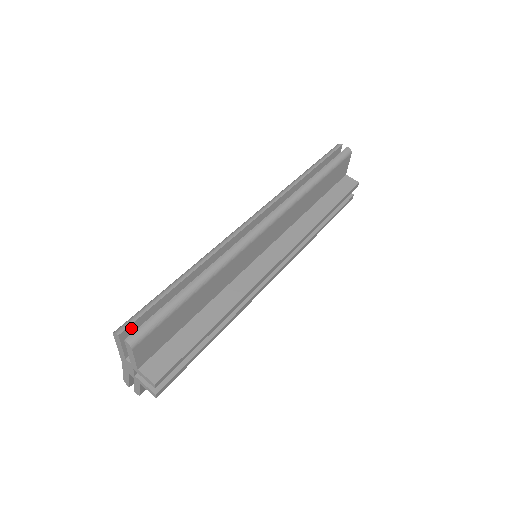
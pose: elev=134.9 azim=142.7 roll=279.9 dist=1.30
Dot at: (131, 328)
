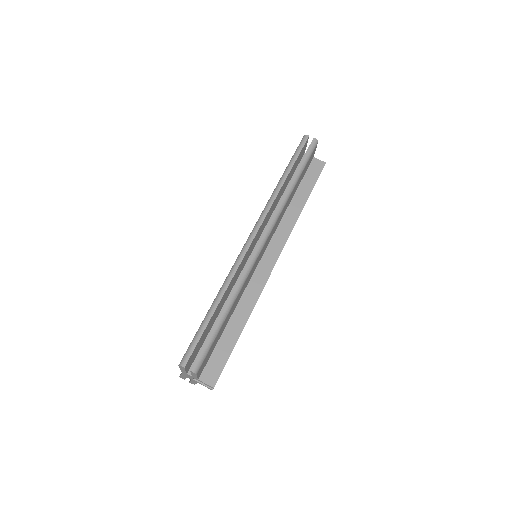
Dot at: (190, 358)
